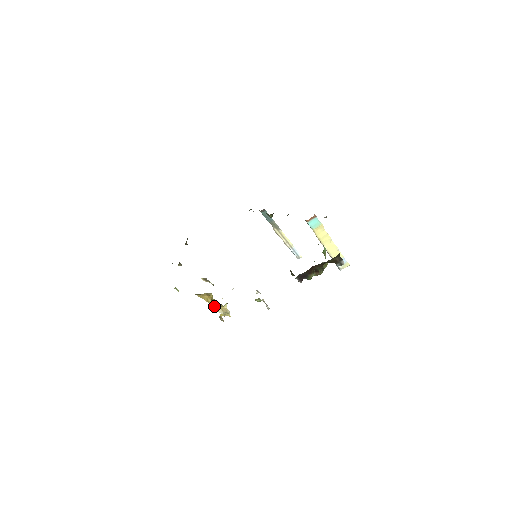
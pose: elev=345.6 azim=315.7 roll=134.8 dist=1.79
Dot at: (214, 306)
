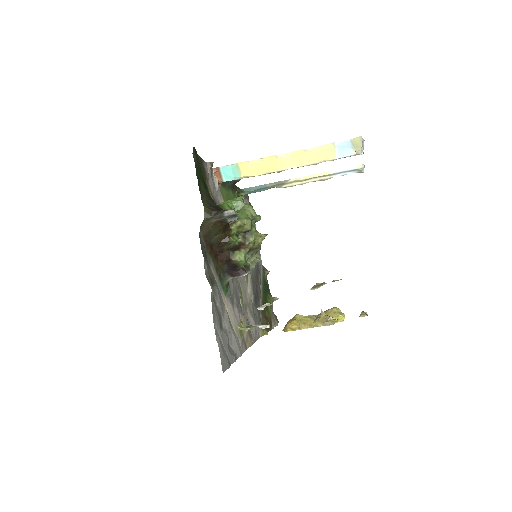
Dot at: (310, 325)
